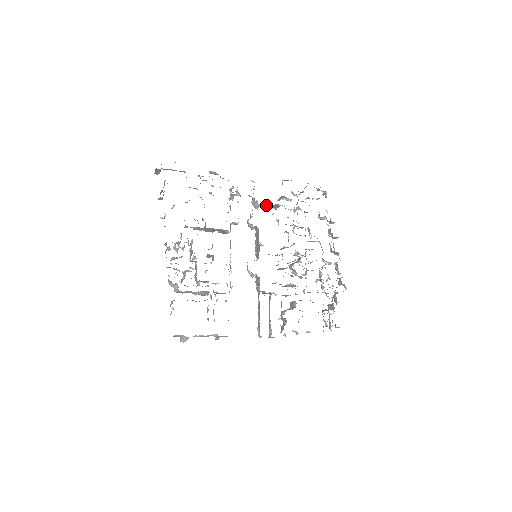
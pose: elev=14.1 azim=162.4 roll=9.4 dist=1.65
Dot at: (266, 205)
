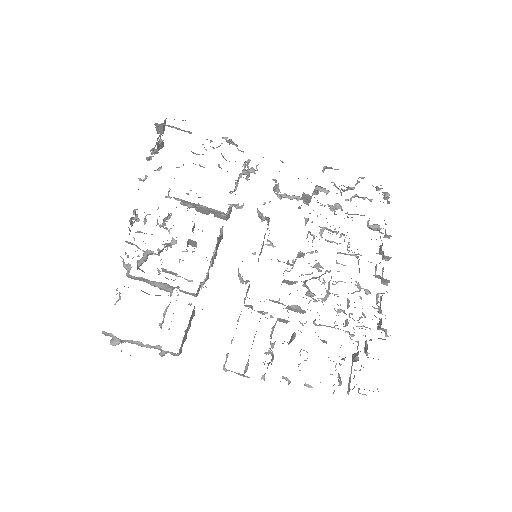
Dot at: (294, 196)
